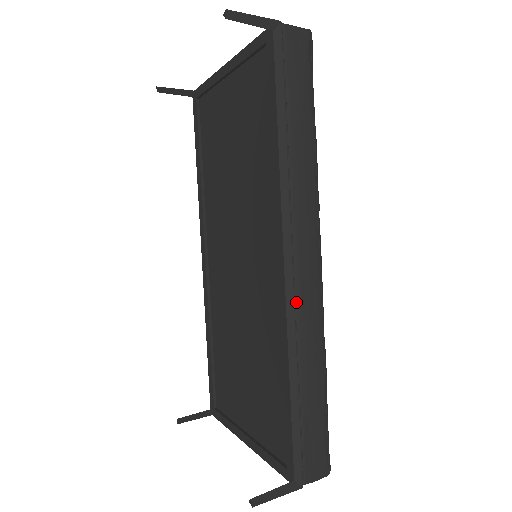
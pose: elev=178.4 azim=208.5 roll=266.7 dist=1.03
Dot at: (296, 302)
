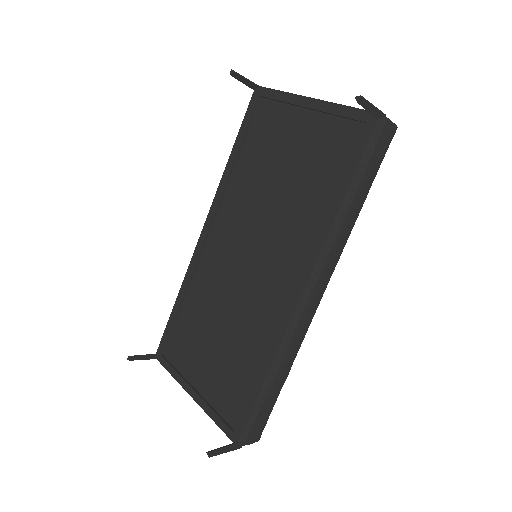
Dot at: (297, 324)
